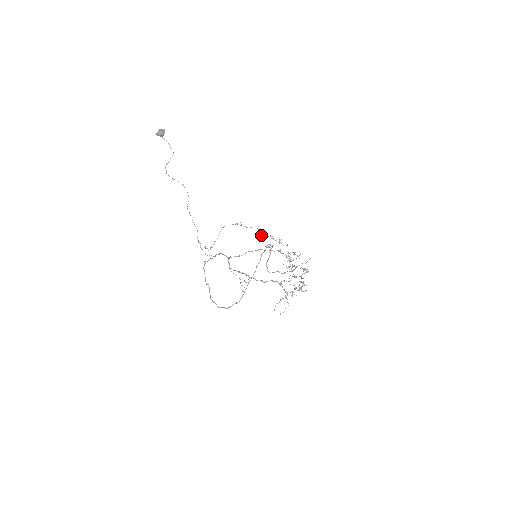
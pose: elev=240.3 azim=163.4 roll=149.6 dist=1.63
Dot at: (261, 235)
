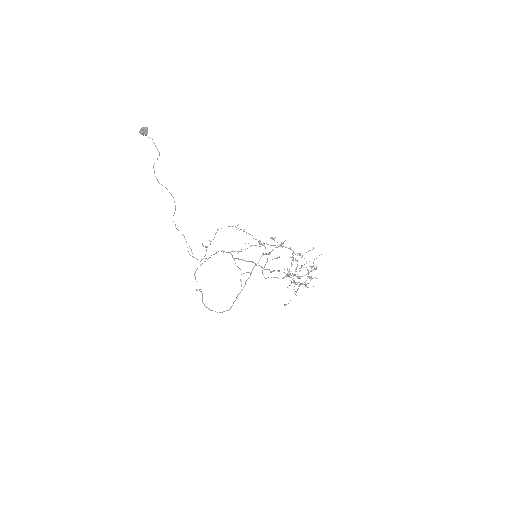
Dot at: occluded
